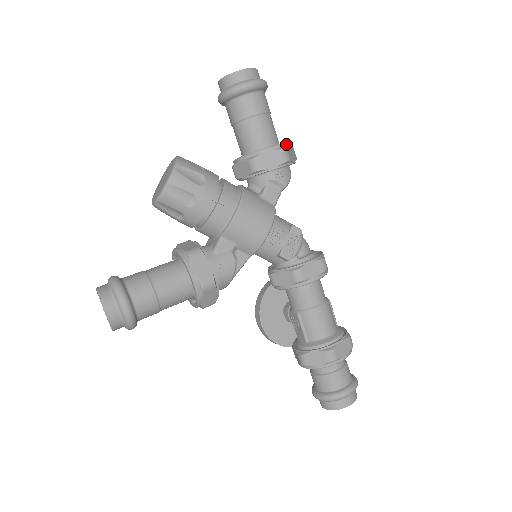
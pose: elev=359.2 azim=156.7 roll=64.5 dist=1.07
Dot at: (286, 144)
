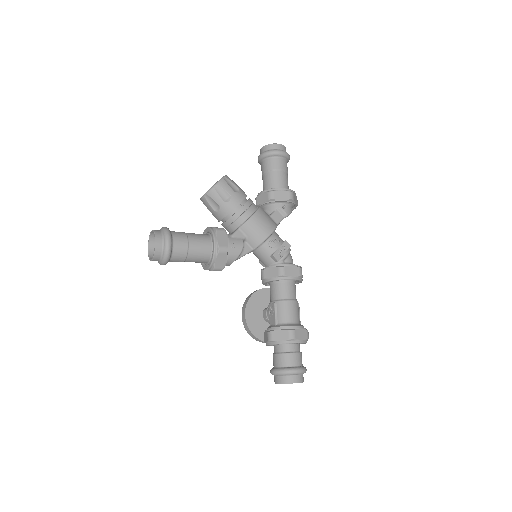
Dot at: (293, 191)
